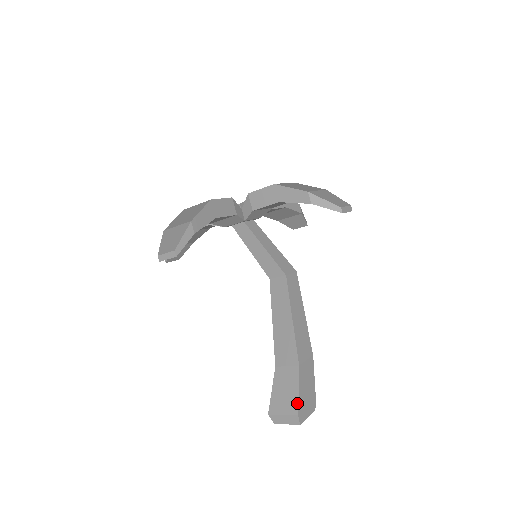
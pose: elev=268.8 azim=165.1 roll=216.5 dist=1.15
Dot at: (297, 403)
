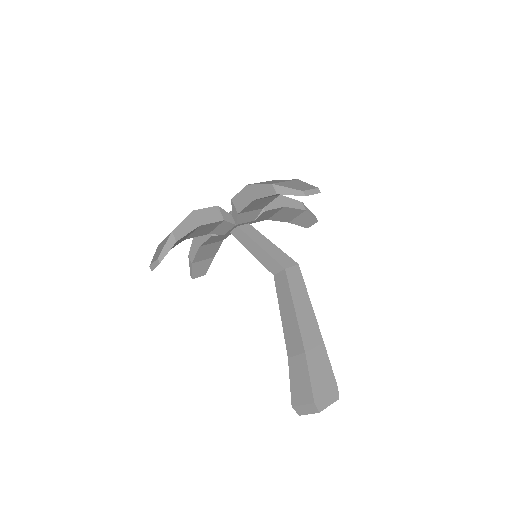
Dot at: (311, 391)
